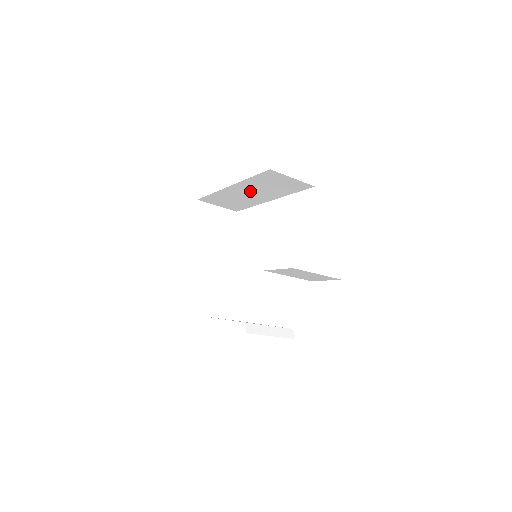
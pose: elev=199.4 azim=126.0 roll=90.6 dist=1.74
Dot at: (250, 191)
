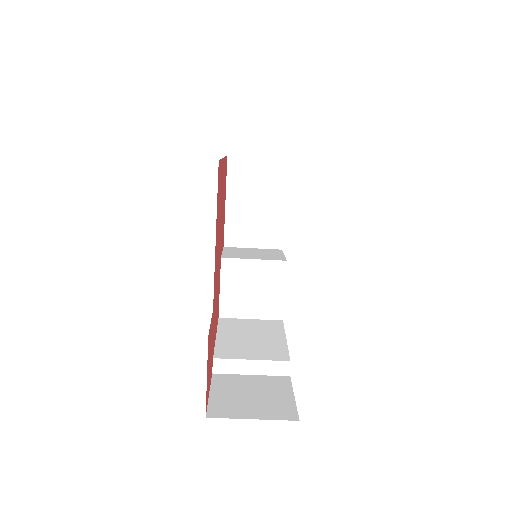
Dot at: occluded
